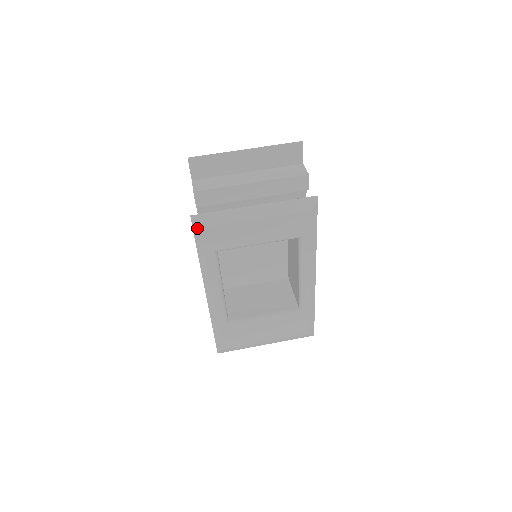
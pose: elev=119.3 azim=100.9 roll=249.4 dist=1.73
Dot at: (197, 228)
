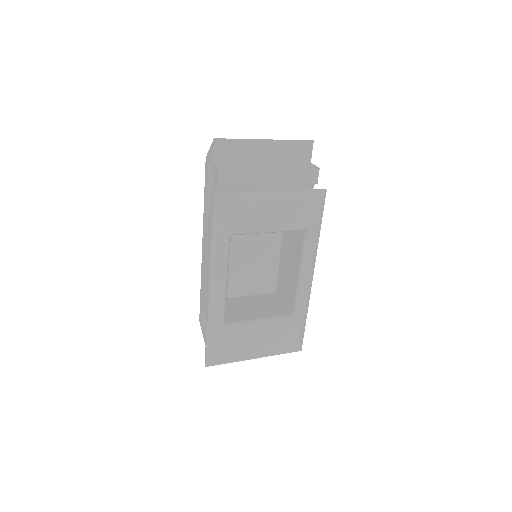
Dot at: (218, 205)
